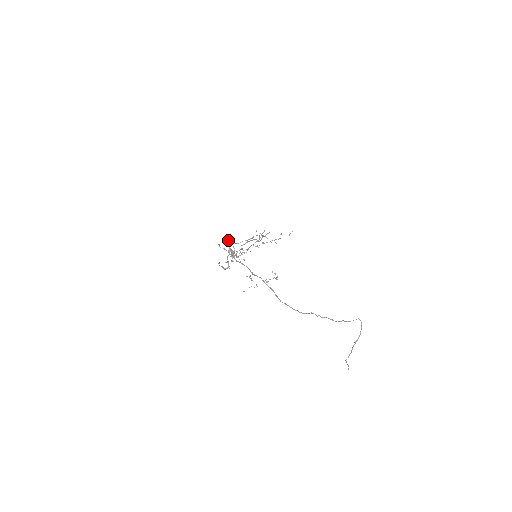
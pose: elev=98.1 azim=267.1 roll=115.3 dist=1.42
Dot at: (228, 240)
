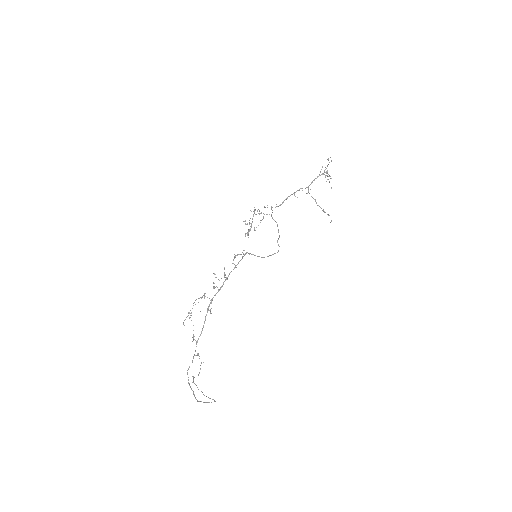
Dot at: occluded
